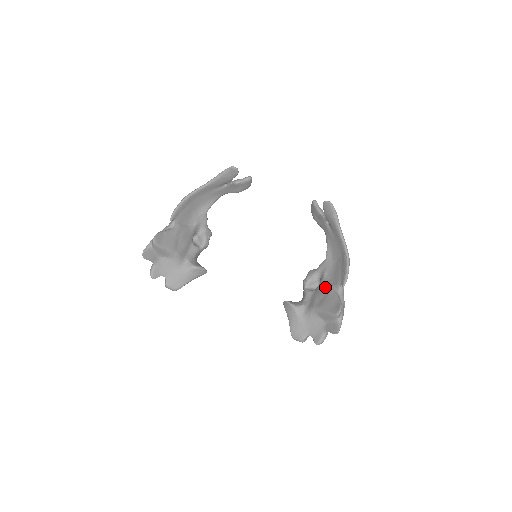
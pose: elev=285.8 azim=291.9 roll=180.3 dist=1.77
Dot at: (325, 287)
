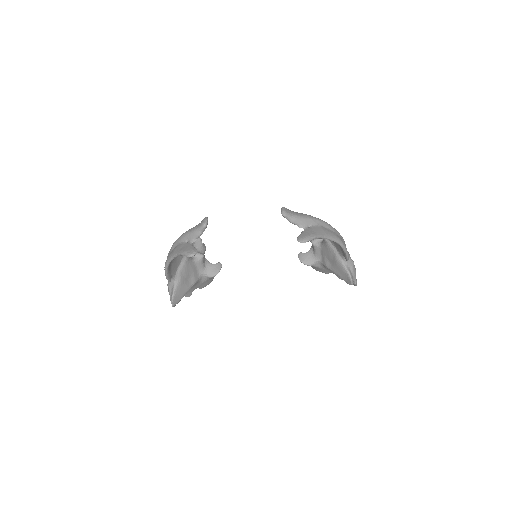
Dot at: (330, 252)
